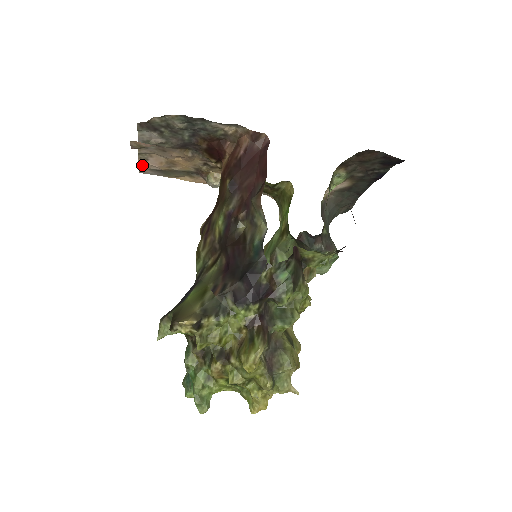
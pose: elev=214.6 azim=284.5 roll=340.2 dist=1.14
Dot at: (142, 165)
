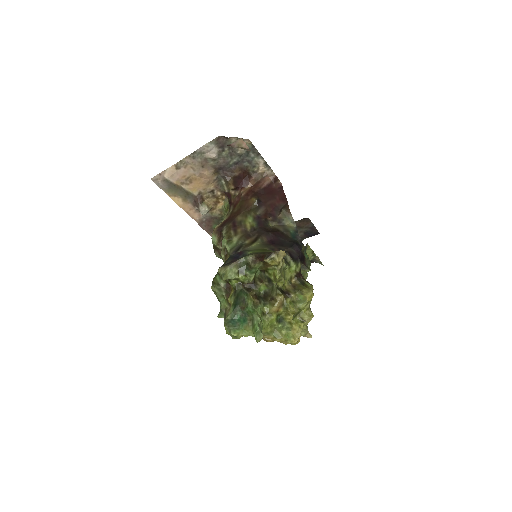
Dot at: (165, 172)
